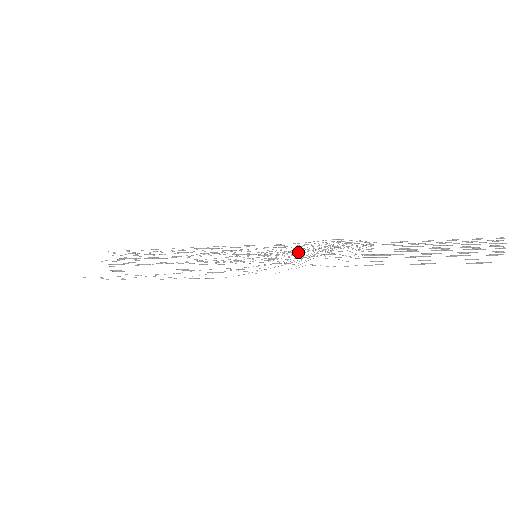
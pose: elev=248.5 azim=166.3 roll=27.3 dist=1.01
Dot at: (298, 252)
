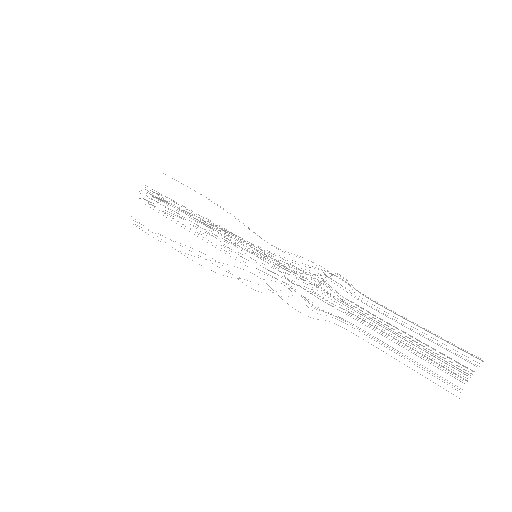
Dot at: occluded
